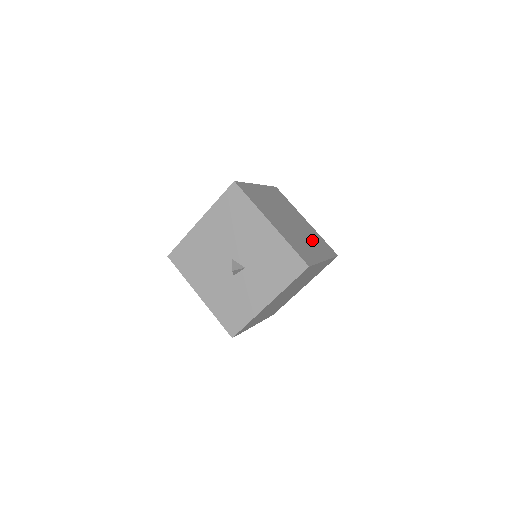
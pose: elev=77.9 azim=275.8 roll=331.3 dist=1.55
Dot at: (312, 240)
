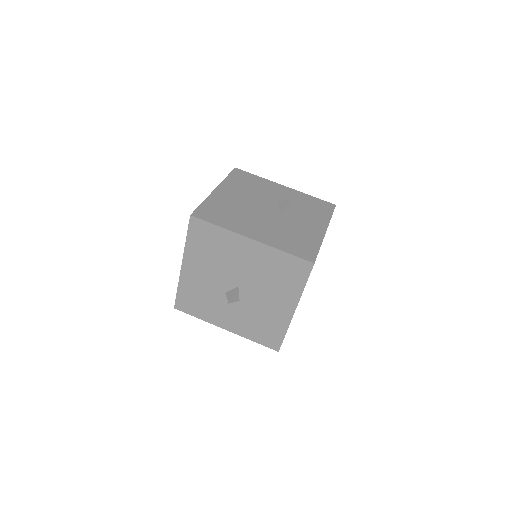
Dot at: occluded
